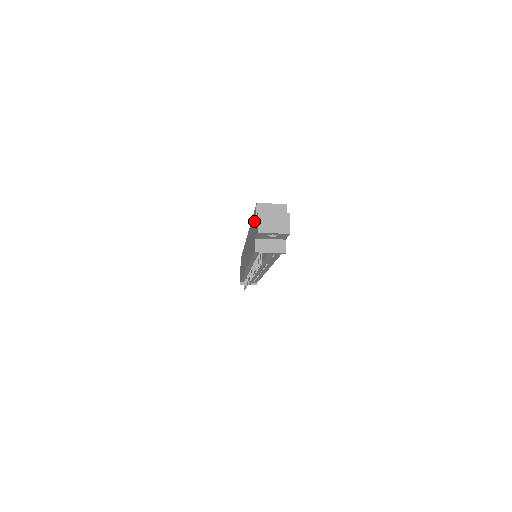
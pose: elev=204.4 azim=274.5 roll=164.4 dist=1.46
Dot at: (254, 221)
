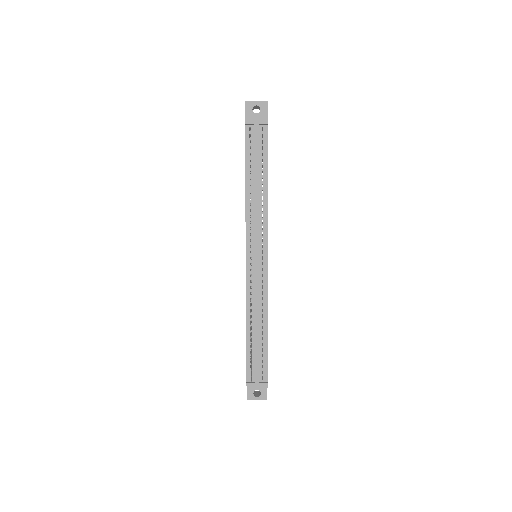
Dot at: occluded
